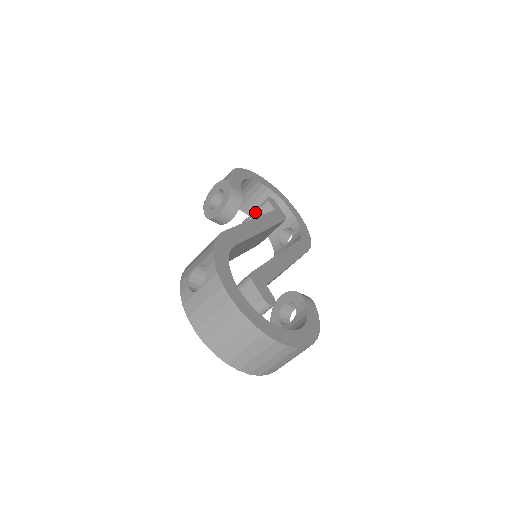
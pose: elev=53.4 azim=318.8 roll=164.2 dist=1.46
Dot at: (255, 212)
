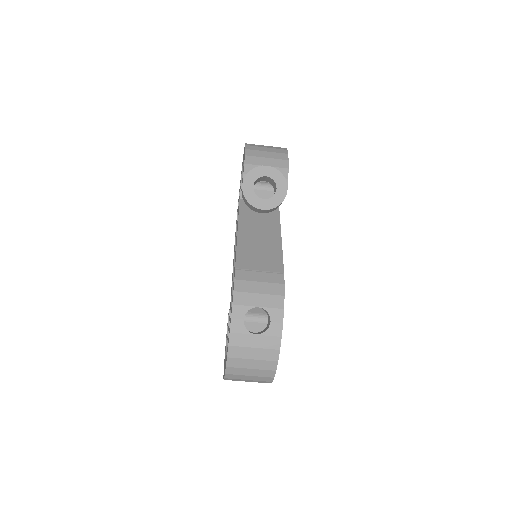
Dot at: (261, 187)
